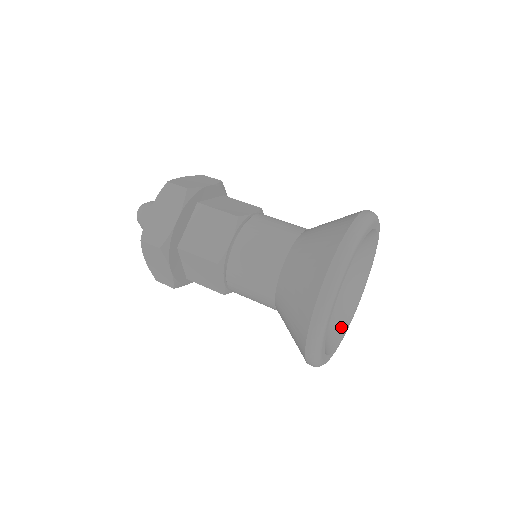
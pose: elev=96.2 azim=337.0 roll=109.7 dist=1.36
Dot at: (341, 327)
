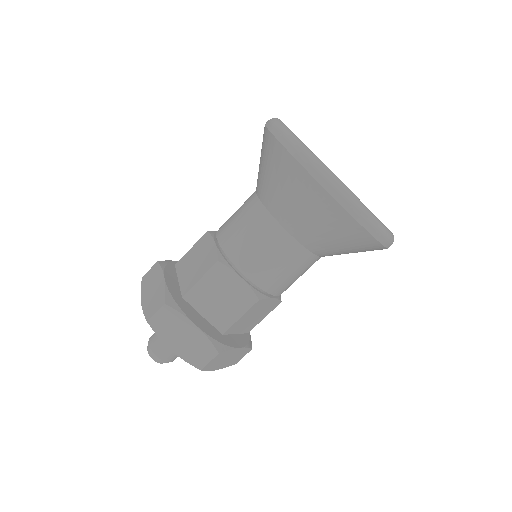
Dot at: occluded
